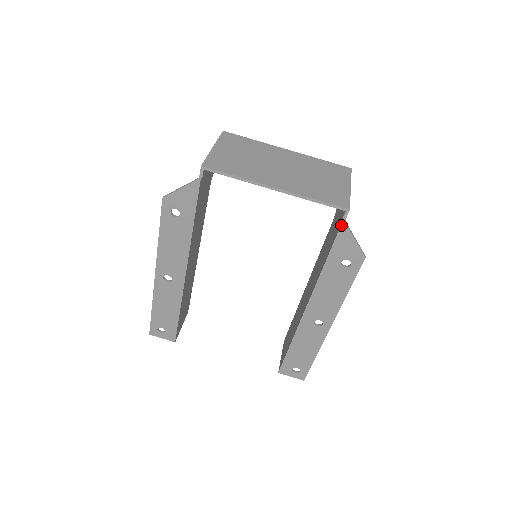
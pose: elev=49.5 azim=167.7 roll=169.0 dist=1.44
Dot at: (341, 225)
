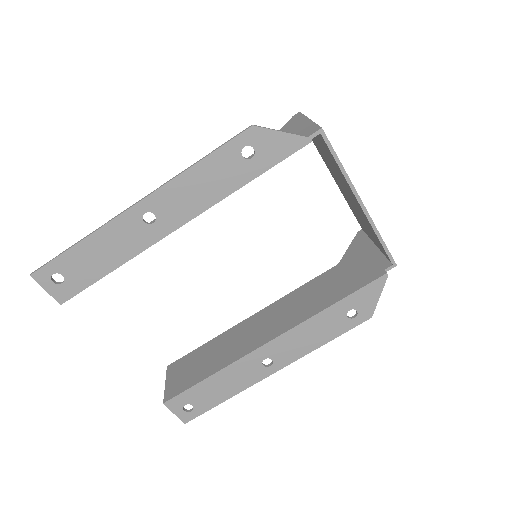
Dot at: (383, 275)
